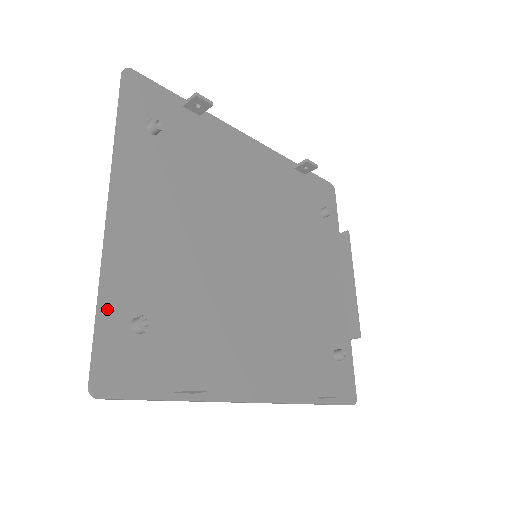
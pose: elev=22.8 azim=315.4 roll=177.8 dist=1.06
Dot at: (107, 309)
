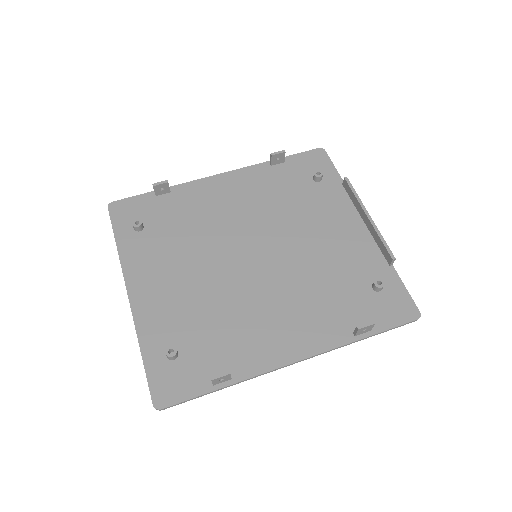
Dot at: (147, 355)
